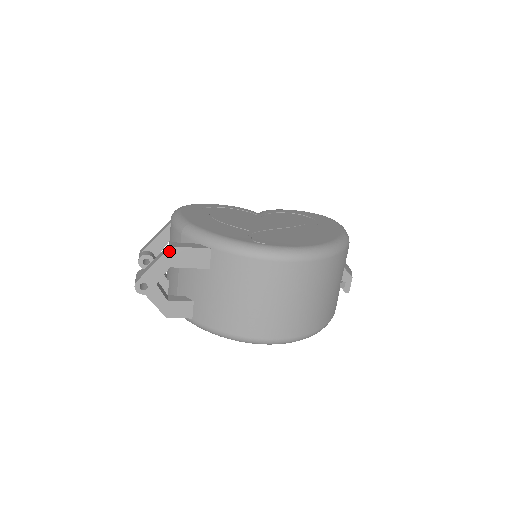
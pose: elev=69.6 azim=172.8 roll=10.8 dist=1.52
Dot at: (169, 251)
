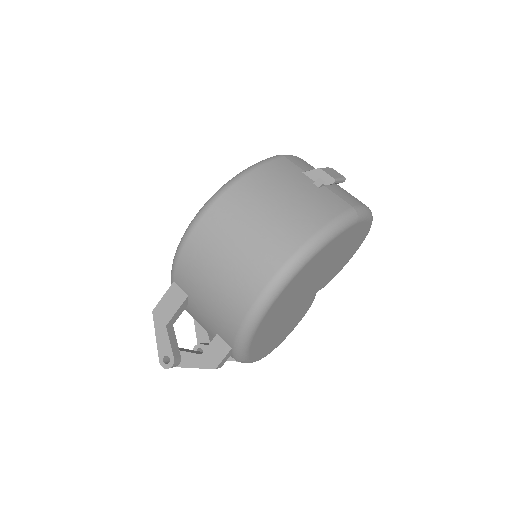
Dot at: (154, 316)
